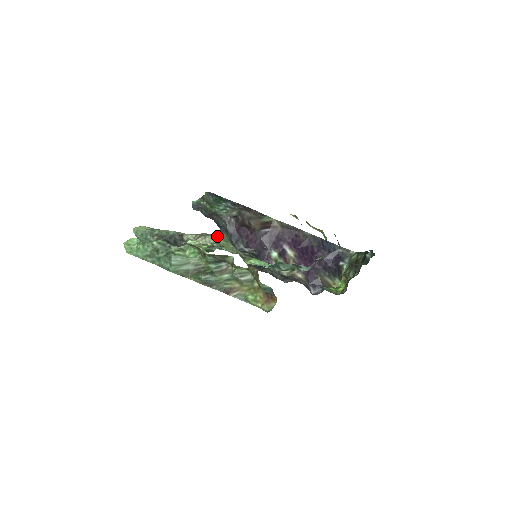
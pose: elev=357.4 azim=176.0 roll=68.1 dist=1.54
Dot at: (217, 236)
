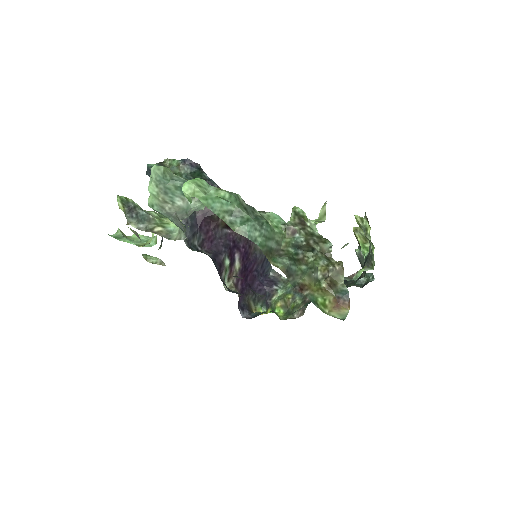
Dot at: occluded
